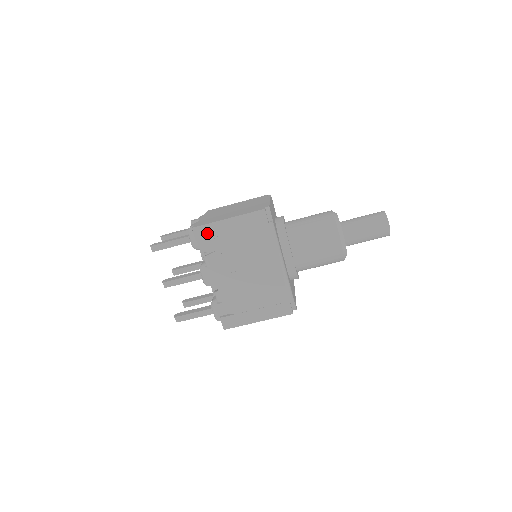
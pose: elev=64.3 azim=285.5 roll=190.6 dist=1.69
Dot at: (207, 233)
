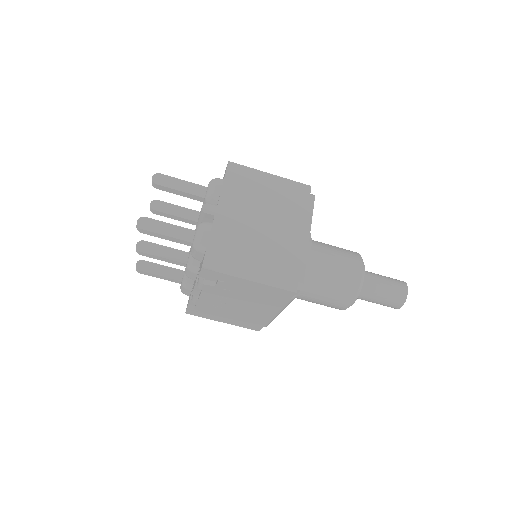
Dot at: (217, 277)
